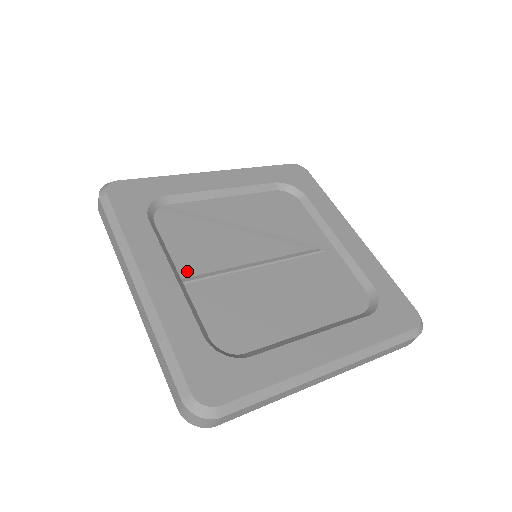
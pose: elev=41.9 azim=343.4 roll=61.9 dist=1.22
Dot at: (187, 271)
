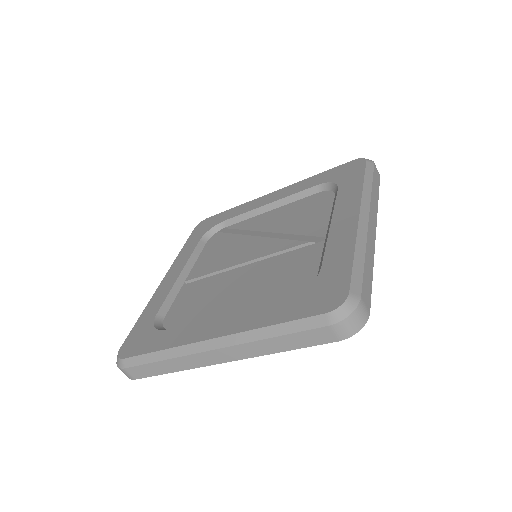
Dot at: (200, 273)
